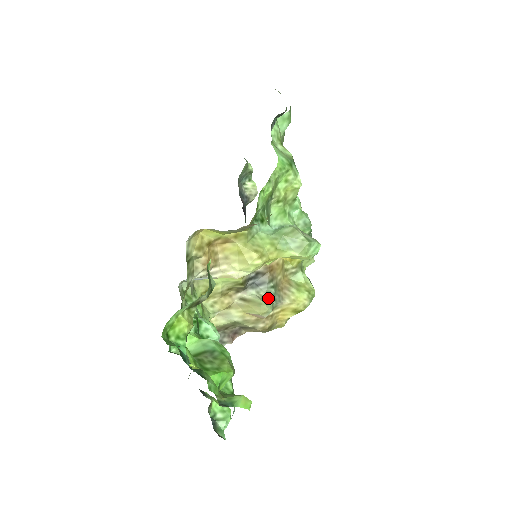
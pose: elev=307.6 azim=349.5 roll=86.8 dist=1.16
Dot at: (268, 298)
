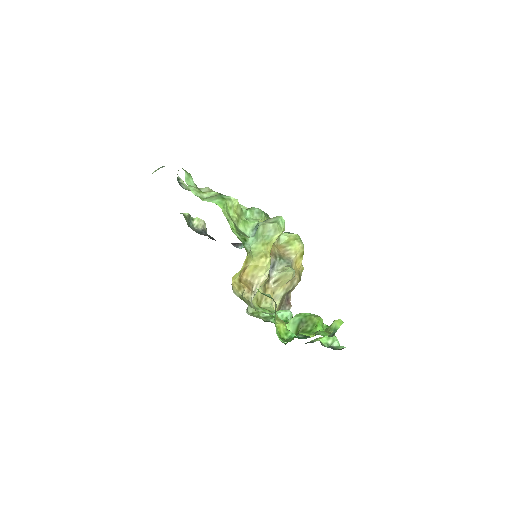
Dot at: (285, 267)
